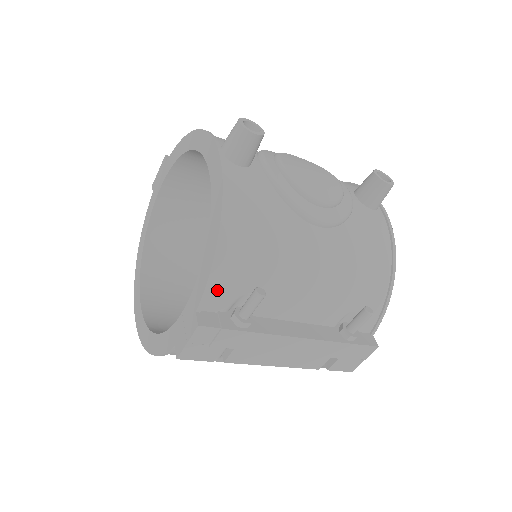
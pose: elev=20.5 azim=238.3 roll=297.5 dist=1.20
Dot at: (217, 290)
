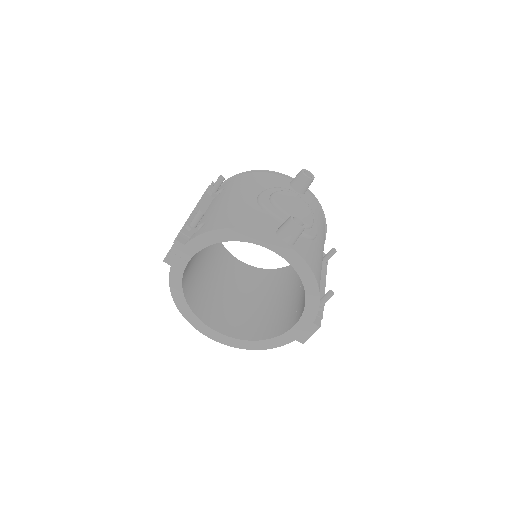
Dot at: occluded
